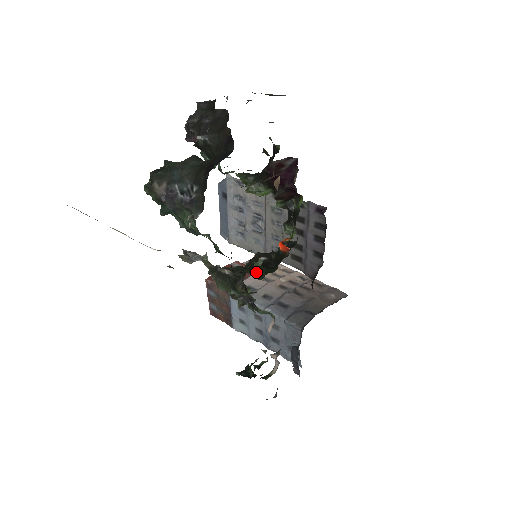
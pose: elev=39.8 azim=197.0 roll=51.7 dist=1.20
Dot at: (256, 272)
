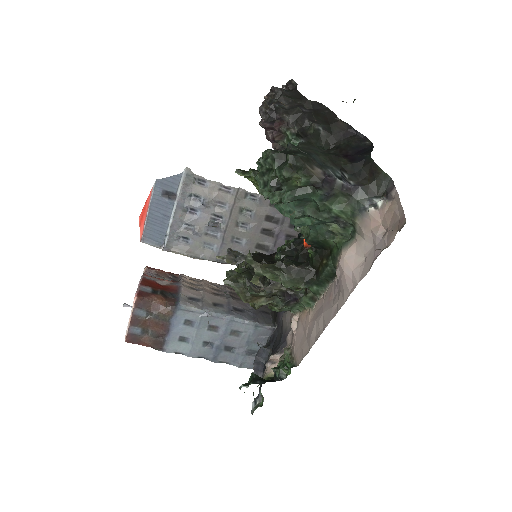
Dot at: occluded
